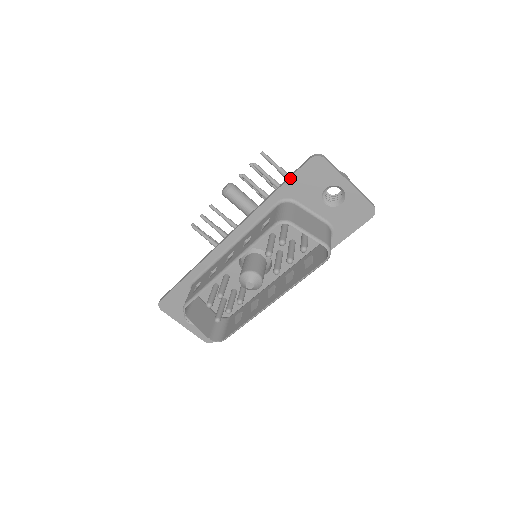
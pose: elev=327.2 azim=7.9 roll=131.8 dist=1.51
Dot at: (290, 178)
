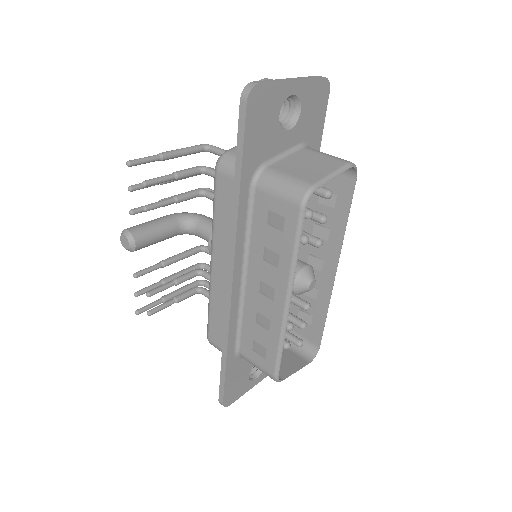
Dot at: (243, 148)
